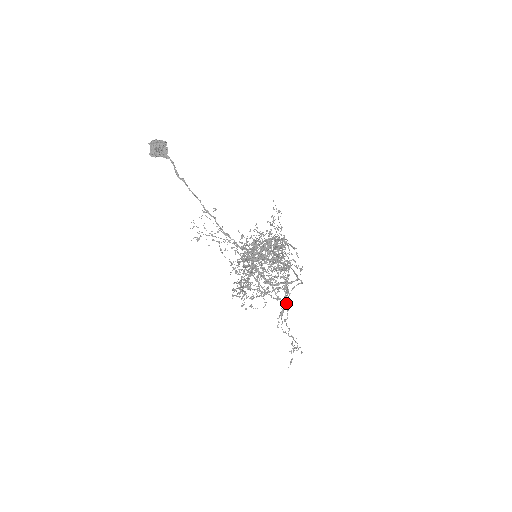
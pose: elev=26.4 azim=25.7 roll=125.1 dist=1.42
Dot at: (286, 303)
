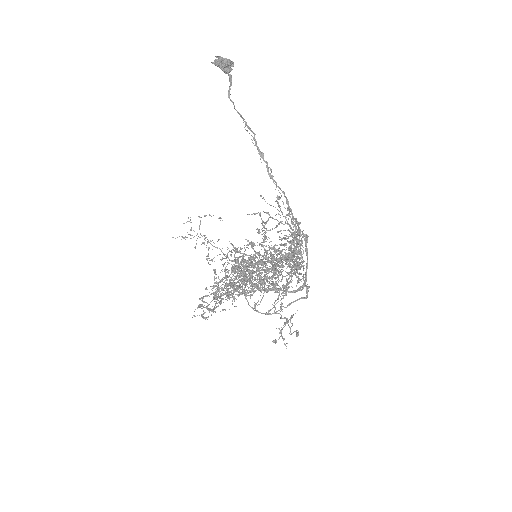
Dot at: (283, 297)
